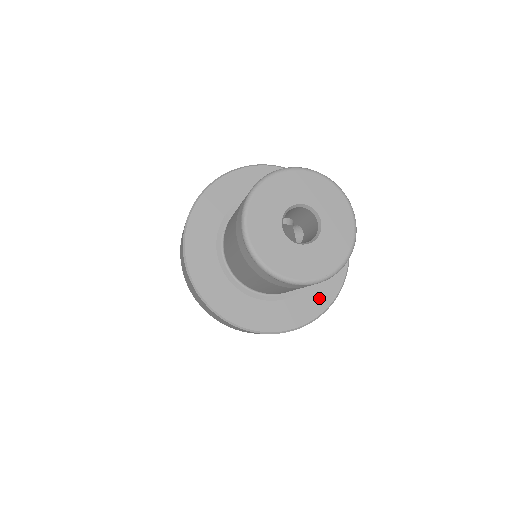
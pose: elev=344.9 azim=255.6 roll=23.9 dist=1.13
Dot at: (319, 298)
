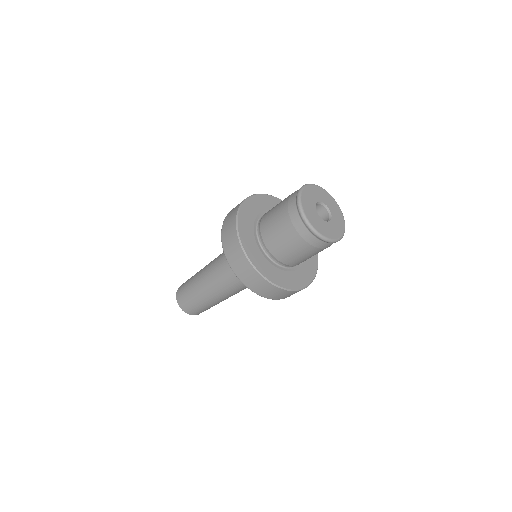
Dot at: (308, 274)
